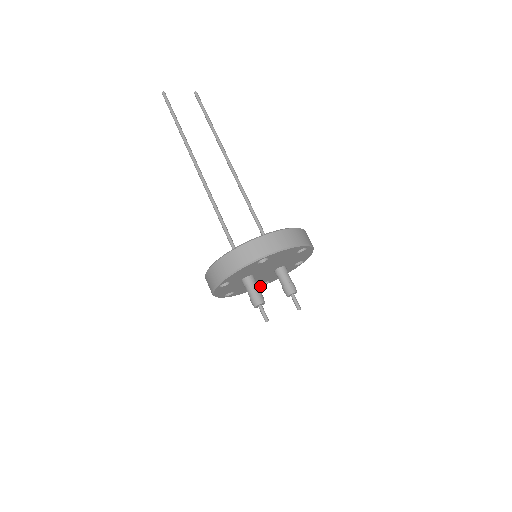
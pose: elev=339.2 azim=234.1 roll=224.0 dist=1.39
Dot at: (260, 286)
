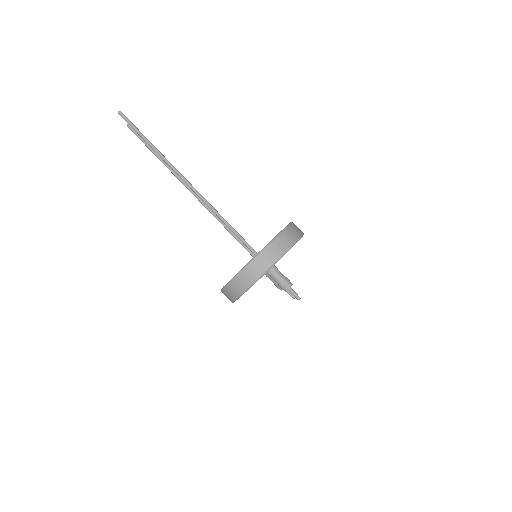
Dot at: occluded
